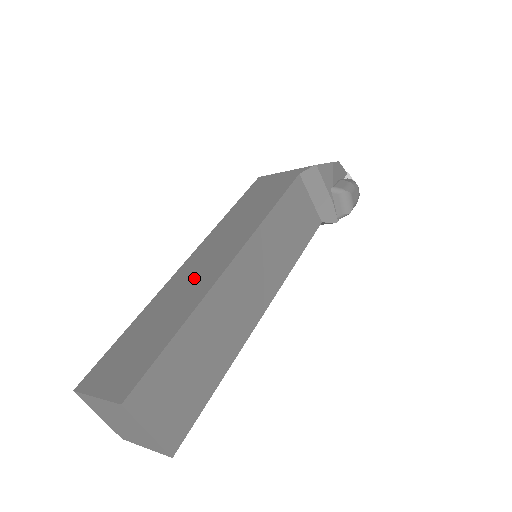
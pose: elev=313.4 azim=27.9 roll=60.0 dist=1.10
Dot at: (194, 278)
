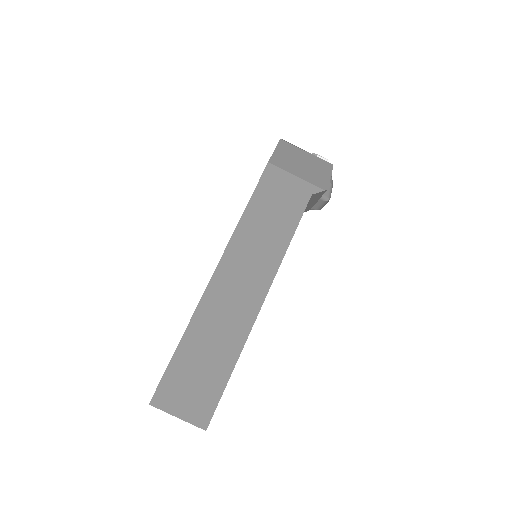
Dot at: (231, 307)
